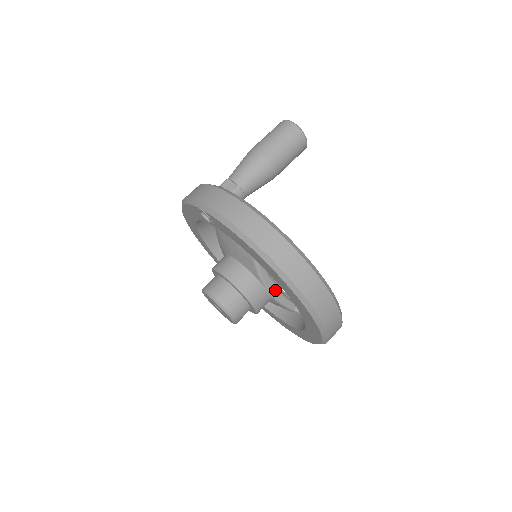
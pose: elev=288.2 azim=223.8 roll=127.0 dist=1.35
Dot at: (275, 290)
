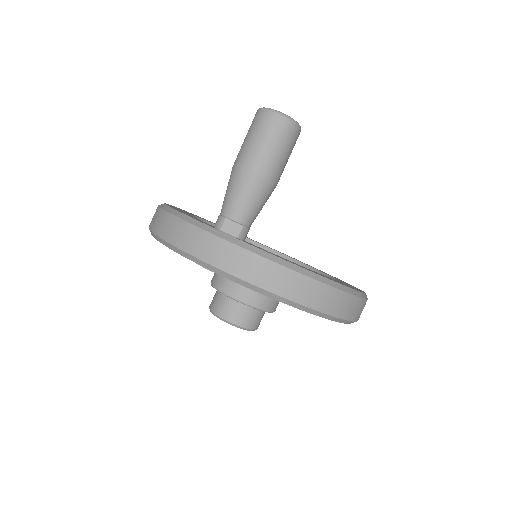
Dot at: occluded
